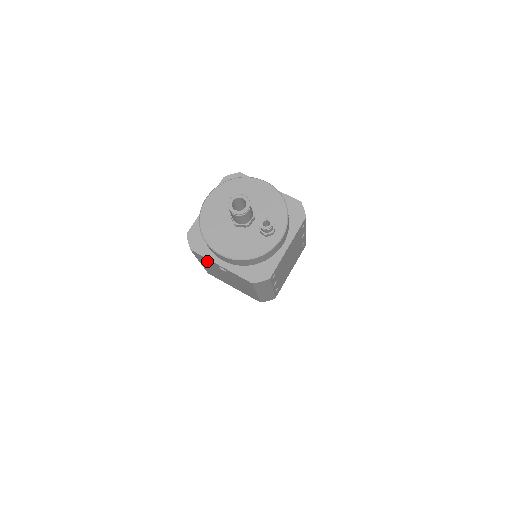
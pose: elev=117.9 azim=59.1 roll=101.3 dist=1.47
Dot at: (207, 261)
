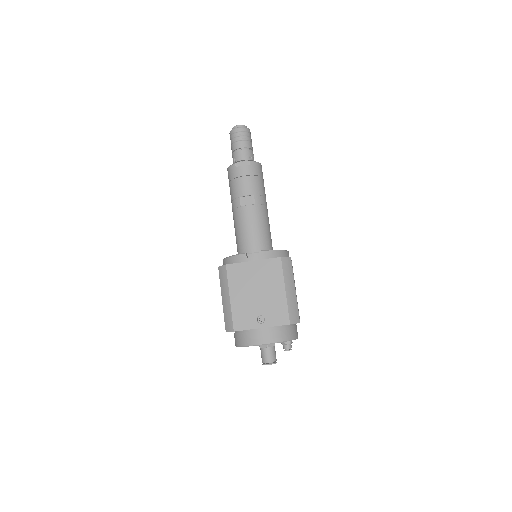
Dot at: occluded
